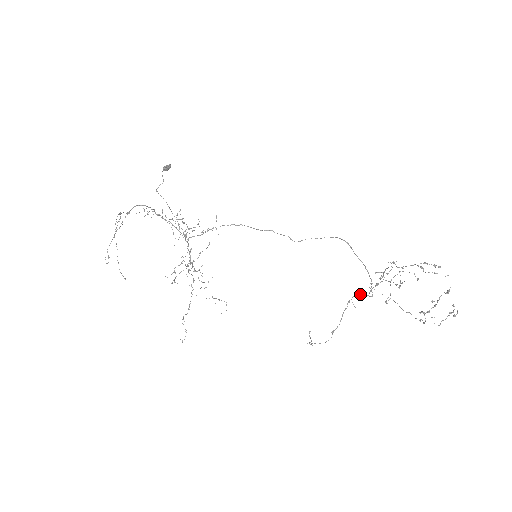
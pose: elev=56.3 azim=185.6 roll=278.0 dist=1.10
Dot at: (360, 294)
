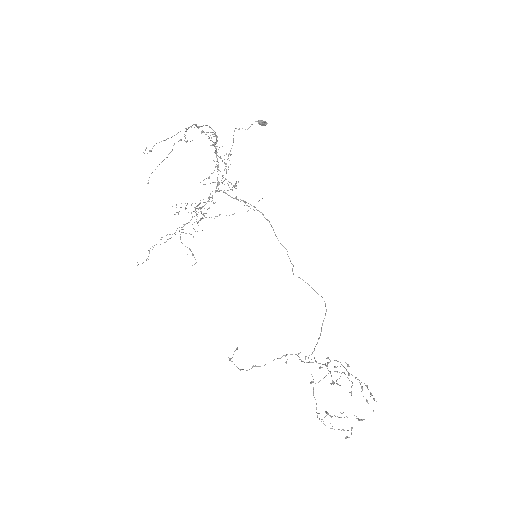
Dot at: (298, 356)
